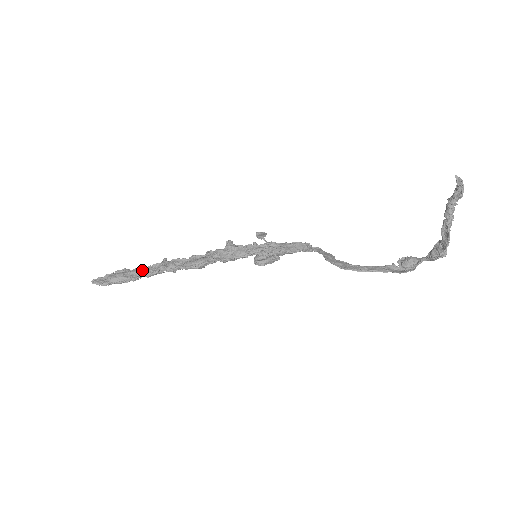
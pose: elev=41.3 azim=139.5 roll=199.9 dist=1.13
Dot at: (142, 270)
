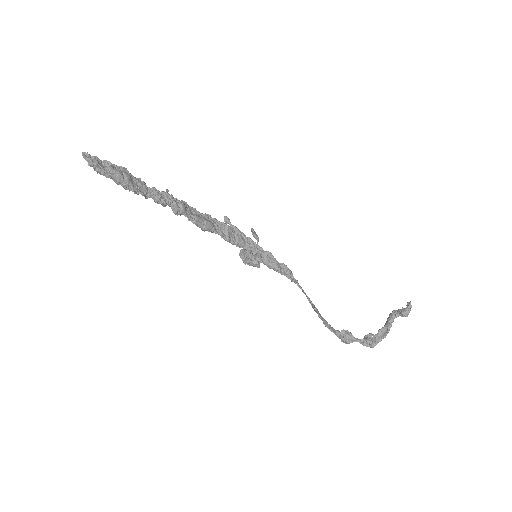
Dot at: (149, 188)
